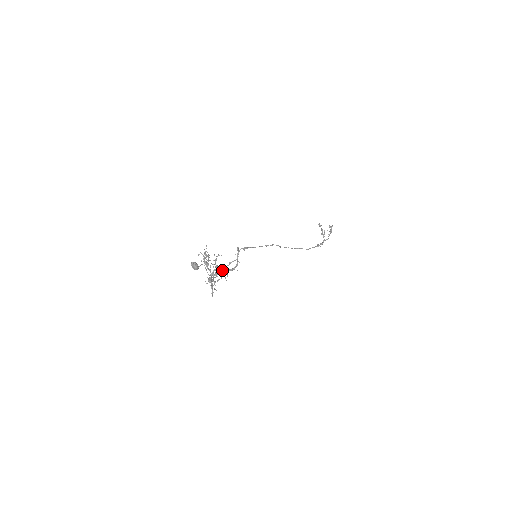
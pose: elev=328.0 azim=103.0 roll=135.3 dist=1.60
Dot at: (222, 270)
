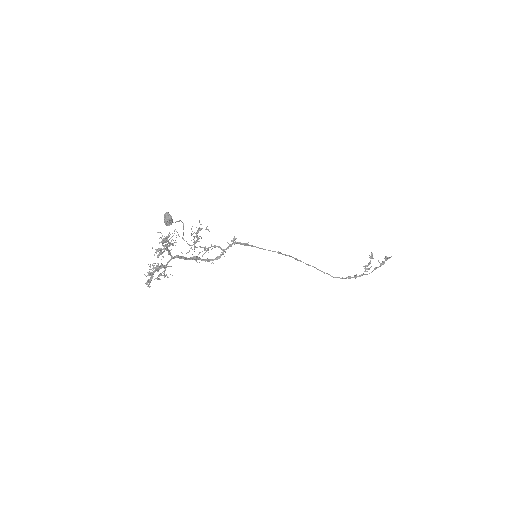
Dot at: (200, 246)
